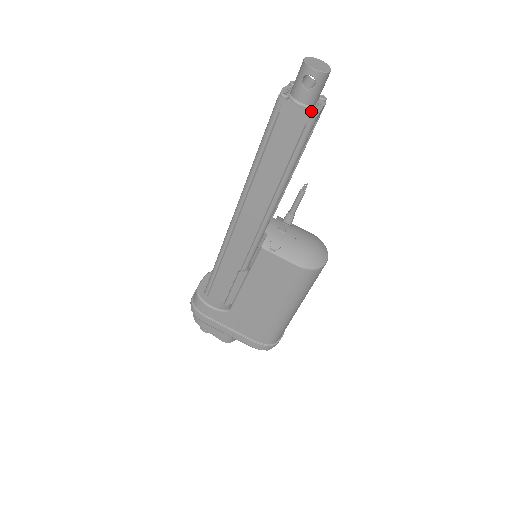
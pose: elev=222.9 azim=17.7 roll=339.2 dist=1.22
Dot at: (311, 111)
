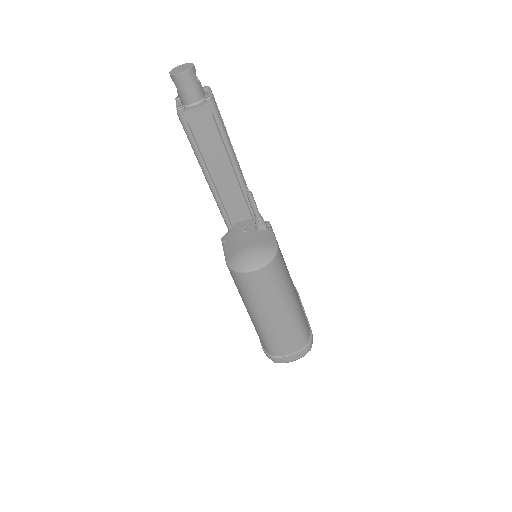
Dot at: (177, 110)
